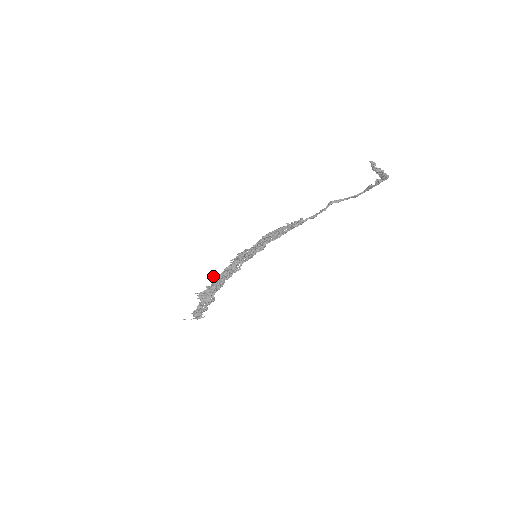
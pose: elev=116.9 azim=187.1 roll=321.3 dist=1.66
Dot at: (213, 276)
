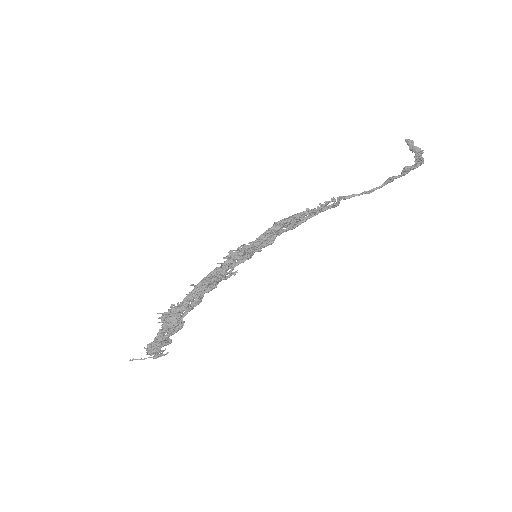
Dot at: occluded
